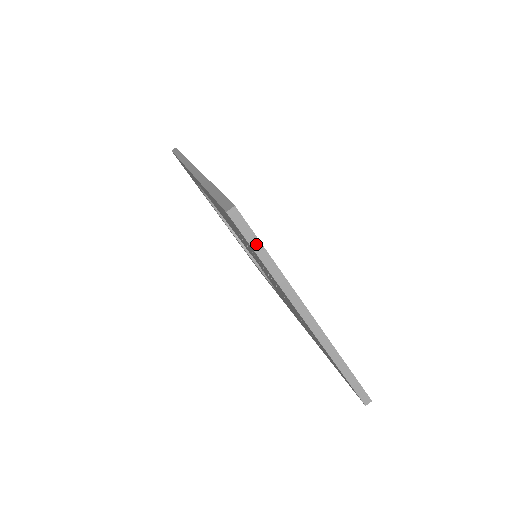
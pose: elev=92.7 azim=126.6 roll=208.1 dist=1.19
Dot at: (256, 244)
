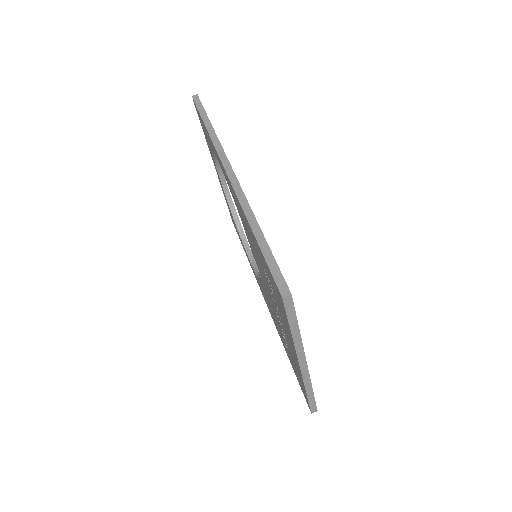
Dot at: (293, 319)
